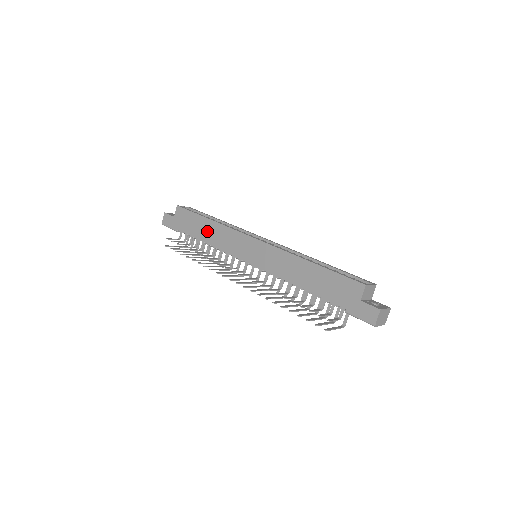
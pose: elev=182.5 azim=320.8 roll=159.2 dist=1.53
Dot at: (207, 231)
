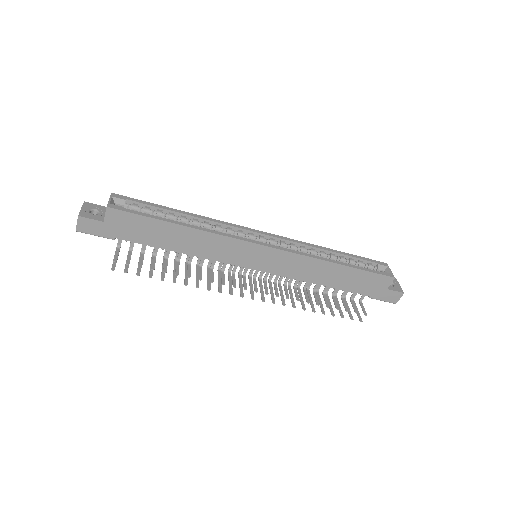
Dot at: (180, 240)
